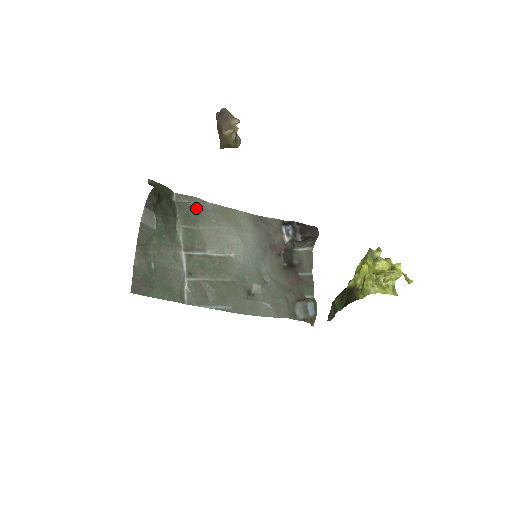
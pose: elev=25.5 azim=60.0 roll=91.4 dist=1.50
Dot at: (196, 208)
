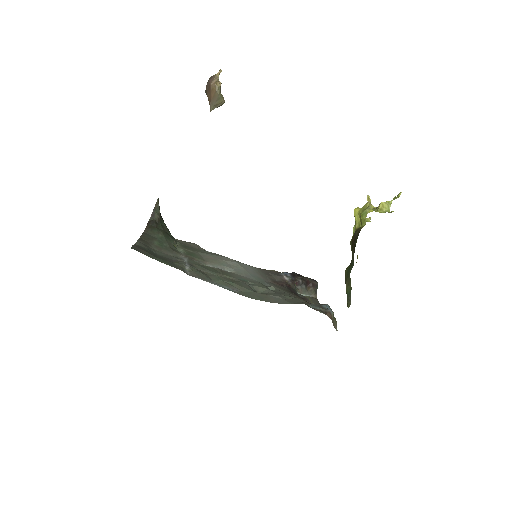
Dot at: (195, 247)
